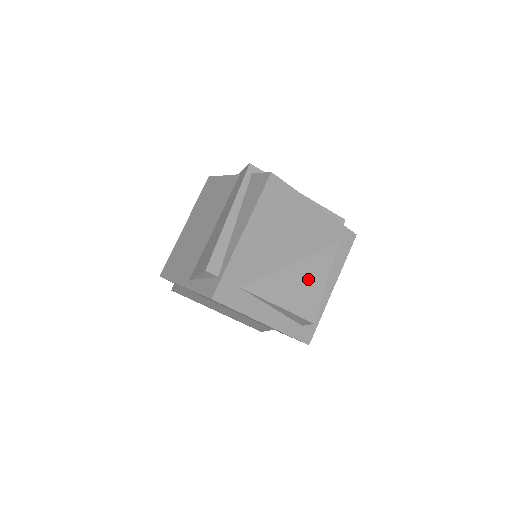
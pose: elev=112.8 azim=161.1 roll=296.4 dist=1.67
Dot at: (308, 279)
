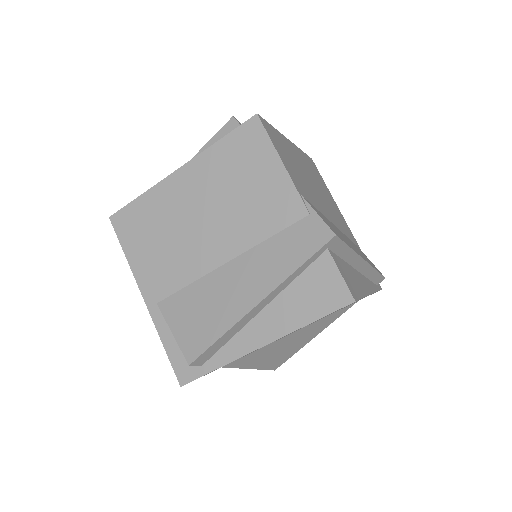
Dot at: (299, 340)
